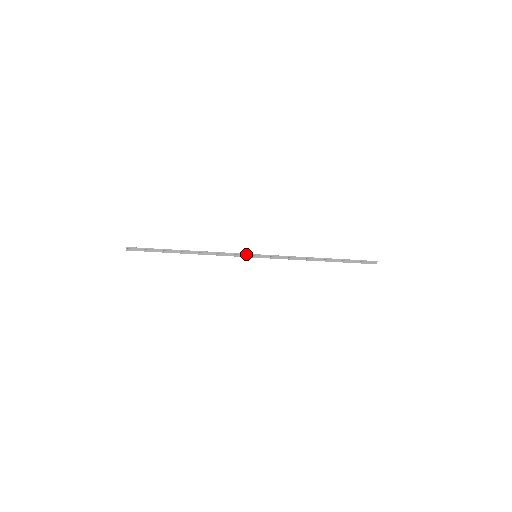
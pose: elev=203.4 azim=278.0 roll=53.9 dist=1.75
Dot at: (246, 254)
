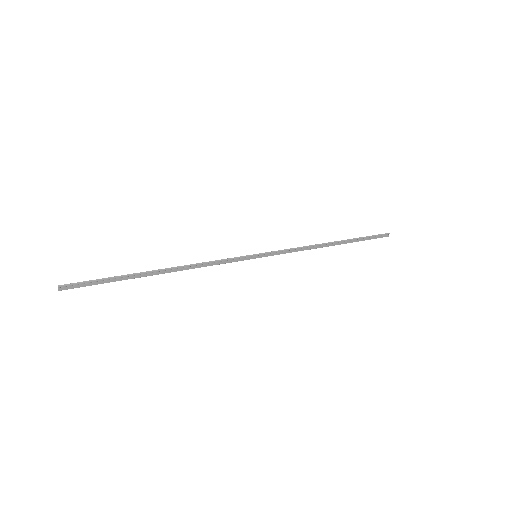
Dot at: (244, 256)
